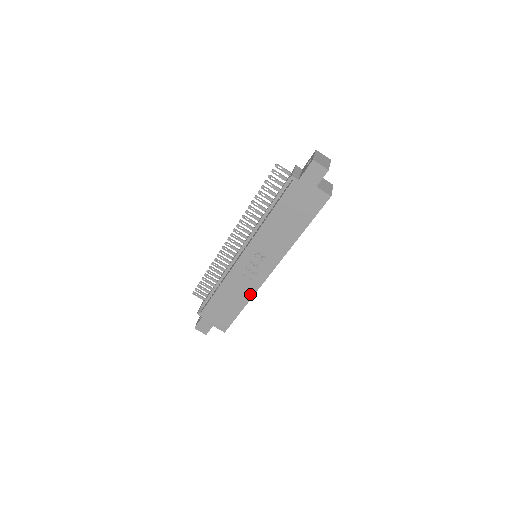
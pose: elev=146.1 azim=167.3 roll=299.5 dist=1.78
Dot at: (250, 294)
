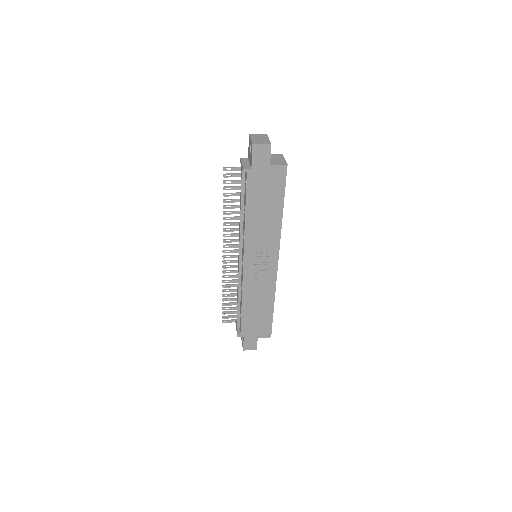
Dot at: (272, 291)
